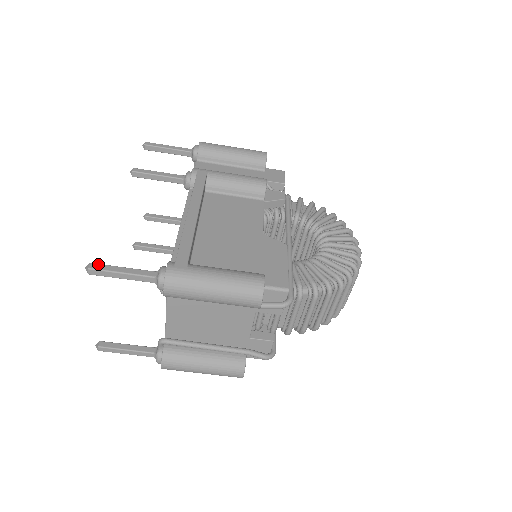
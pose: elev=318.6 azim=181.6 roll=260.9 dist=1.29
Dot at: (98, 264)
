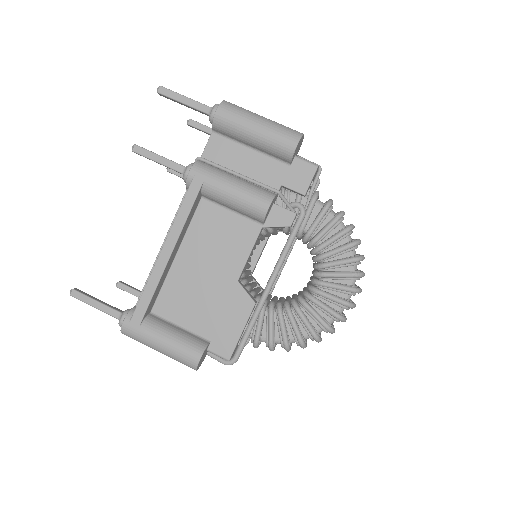
Dot at: (78, 293)
